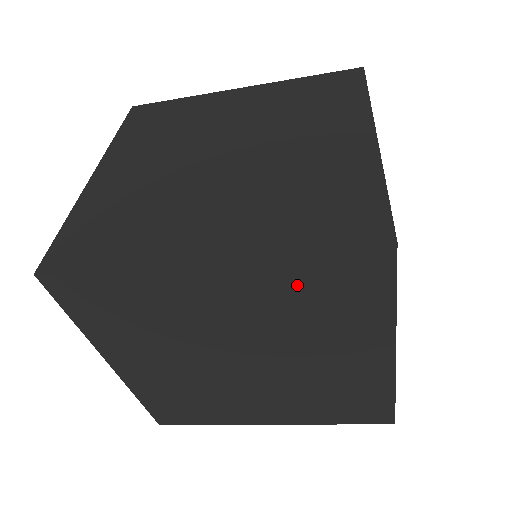
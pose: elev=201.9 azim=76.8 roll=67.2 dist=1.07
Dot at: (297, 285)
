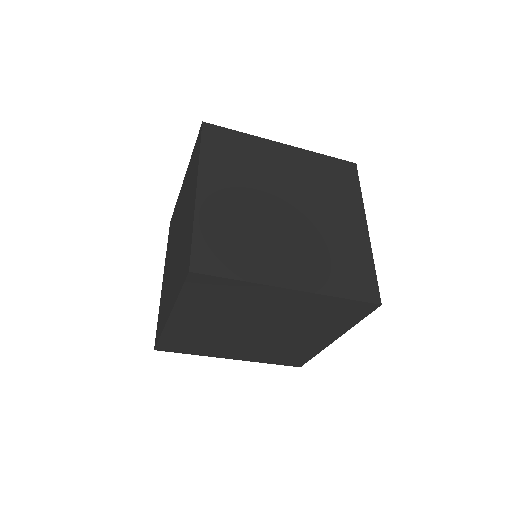
Dot at: (203, 301)
